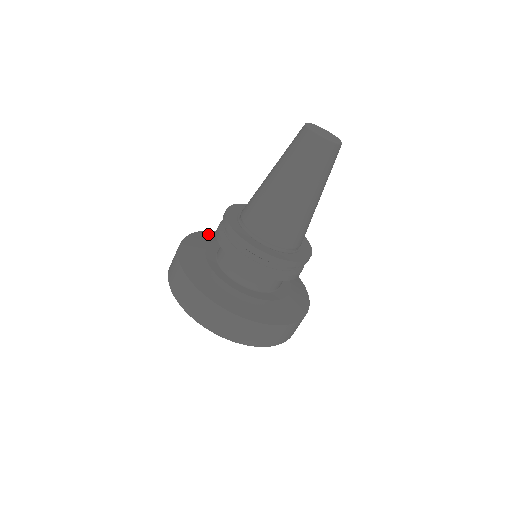
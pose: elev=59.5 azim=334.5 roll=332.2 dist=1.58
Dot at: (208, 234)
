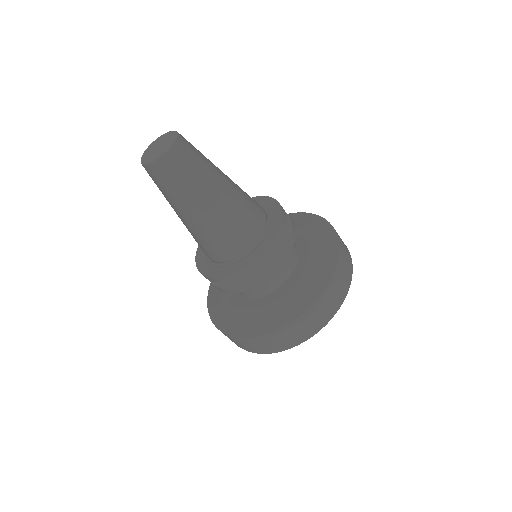
Dot at: occluded
